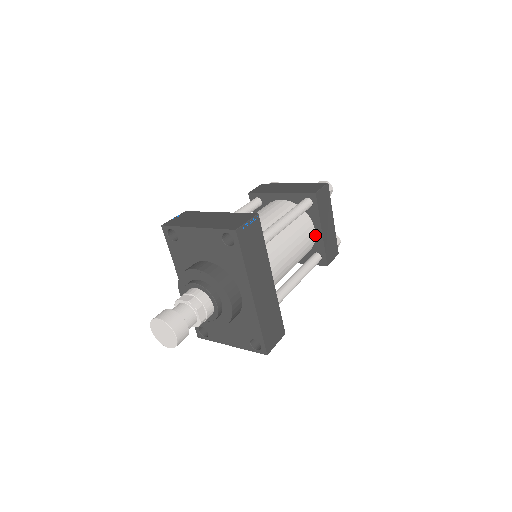
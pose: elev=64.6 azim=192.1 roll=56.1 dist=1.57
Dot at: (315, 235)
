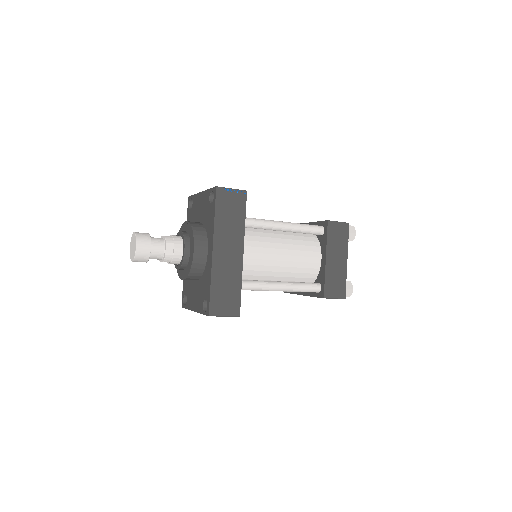
Dot at: (321, 264)
